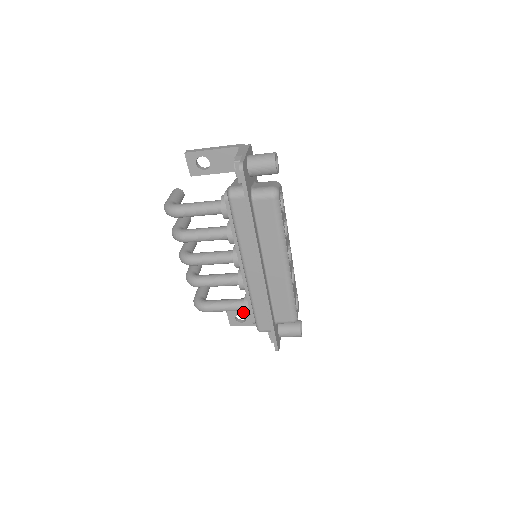
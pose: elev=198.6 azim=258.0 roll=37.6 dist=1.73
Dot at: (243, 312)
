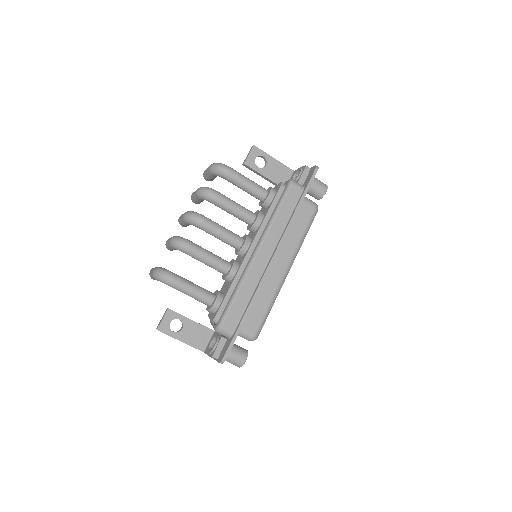
Dot at: (185, 319)
